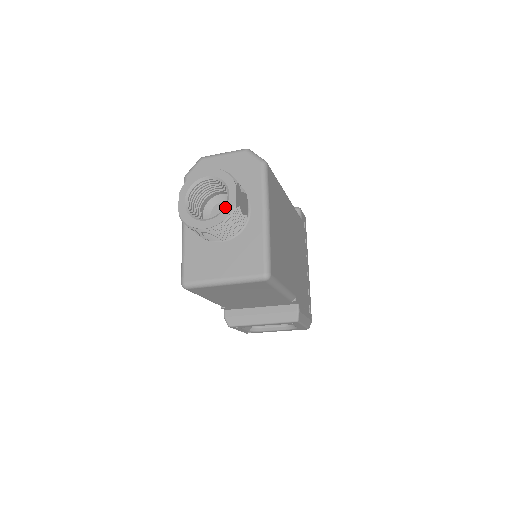
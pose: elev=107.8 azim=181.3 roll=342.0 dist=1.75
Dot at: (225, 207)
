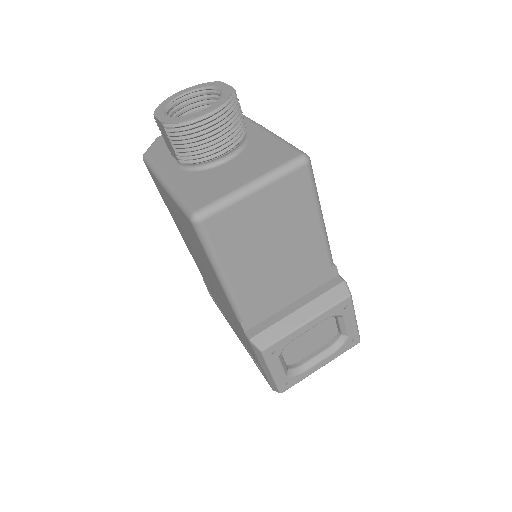
Dot at: (222, 94)
